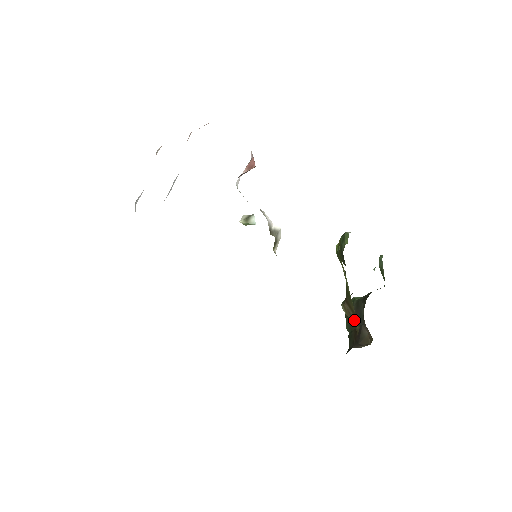
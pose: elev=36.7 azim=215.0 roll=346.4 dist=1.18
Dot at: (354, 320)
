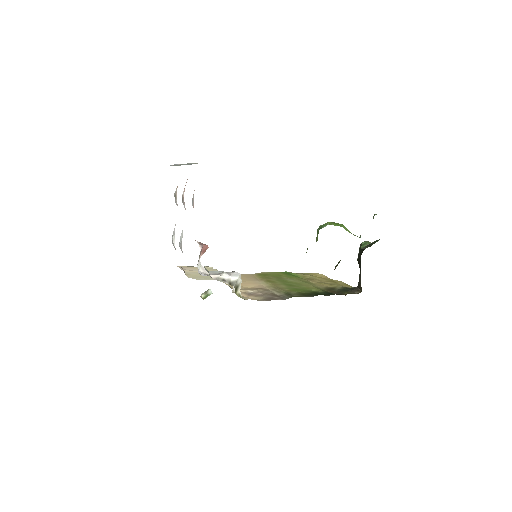
Dot at: occluded
